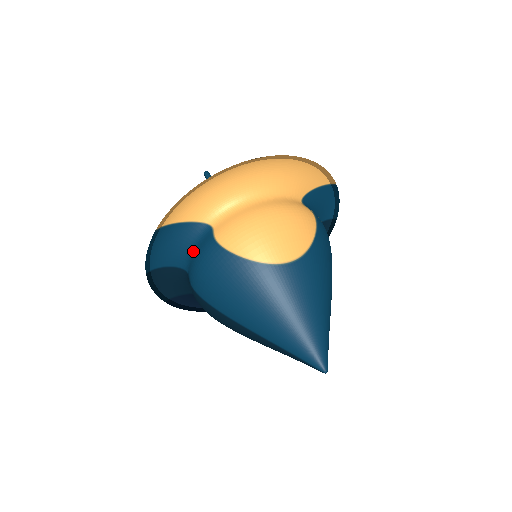
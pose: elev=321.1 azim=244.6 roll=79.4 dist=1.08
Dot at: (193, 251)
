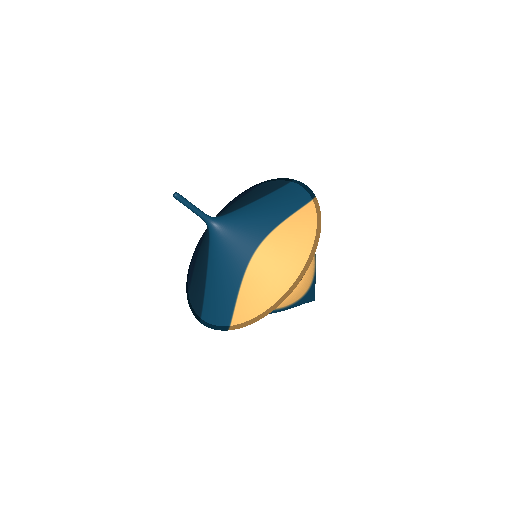
Dot at: occluded
